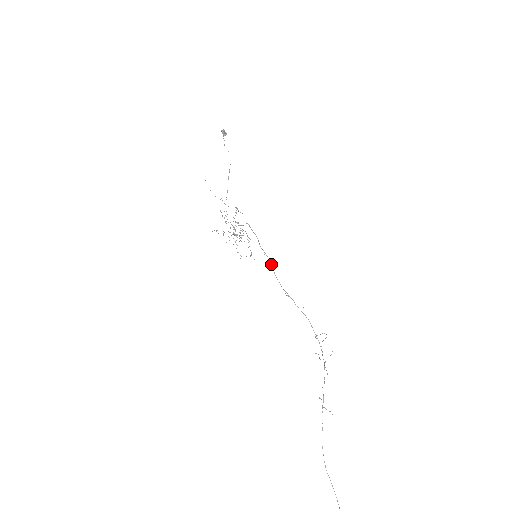
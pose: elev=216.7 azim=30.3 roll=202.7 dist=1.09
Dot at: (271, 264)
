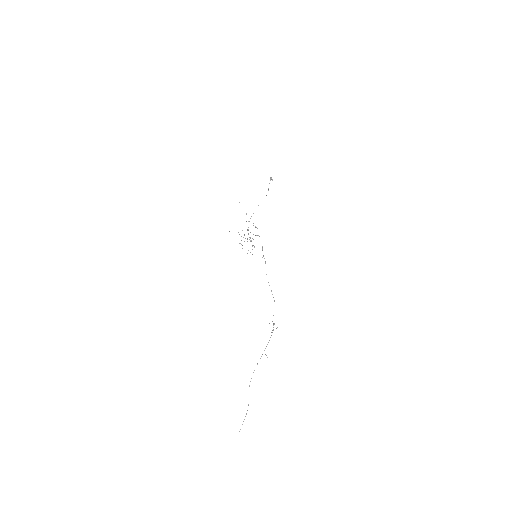
Dot at: occluded
